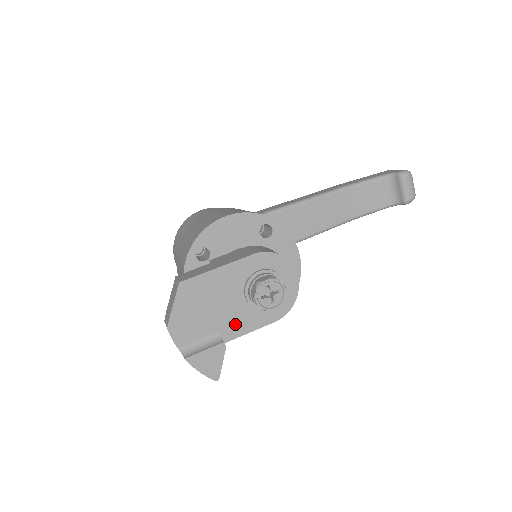
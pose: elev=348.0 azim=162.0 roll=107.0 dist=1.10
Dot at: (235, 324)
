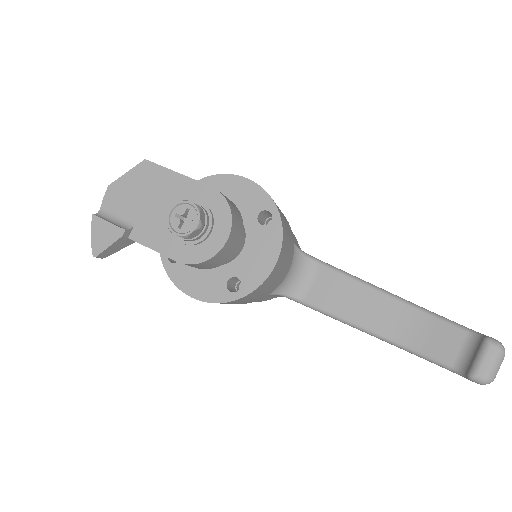
Dot at: (149, 230)
